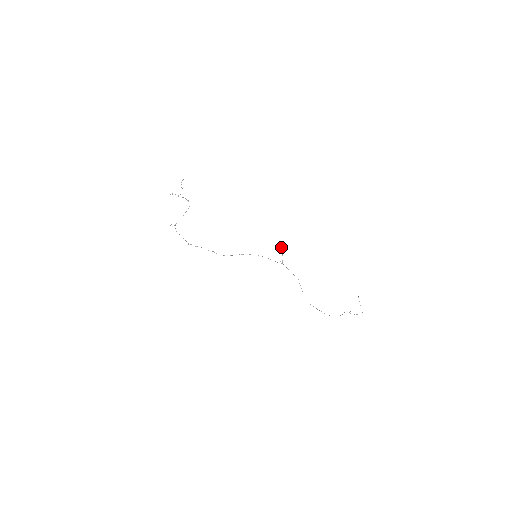
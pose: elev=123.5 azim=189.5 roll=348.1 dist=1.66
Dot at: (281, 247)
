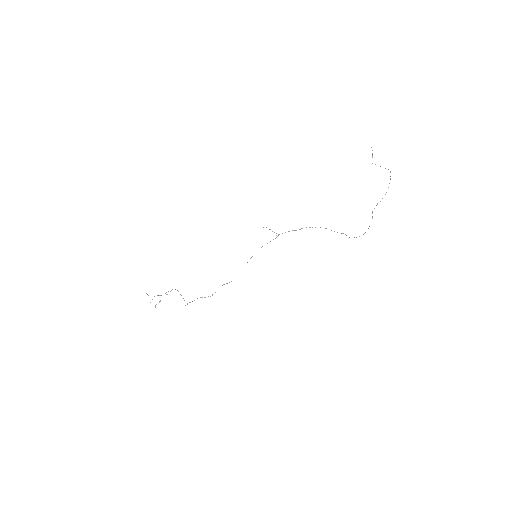
Dot at: occluded
